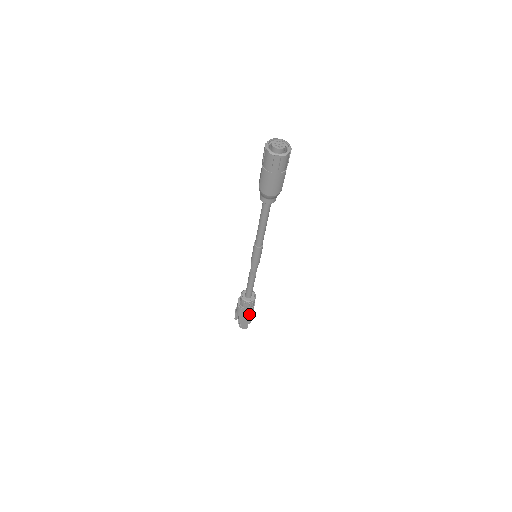
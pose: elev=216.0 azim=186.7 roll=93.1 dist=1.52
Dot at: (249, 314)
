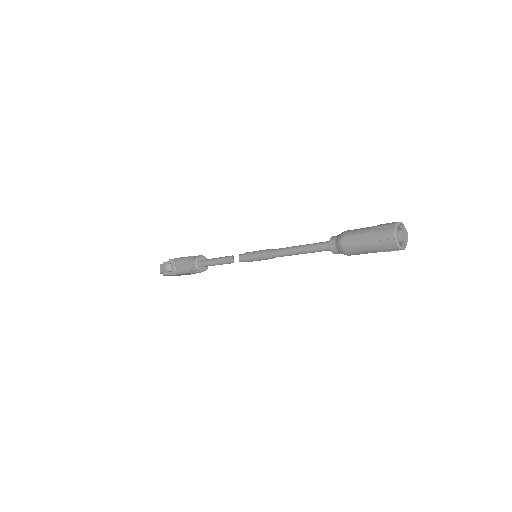
Dot at: (189, 274)
